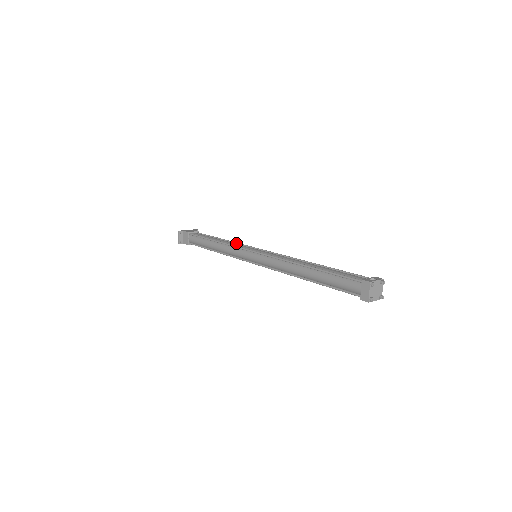
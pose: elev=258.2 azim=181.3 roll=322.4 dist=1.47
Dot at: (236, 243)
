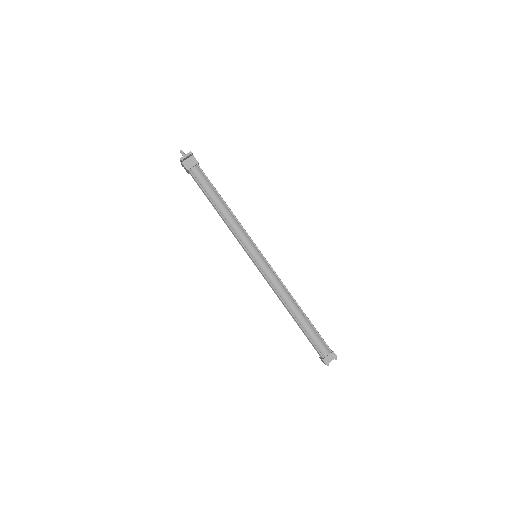
Dot at: occluded
